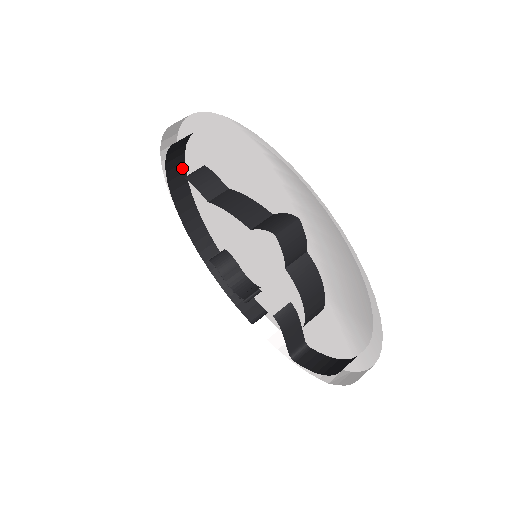
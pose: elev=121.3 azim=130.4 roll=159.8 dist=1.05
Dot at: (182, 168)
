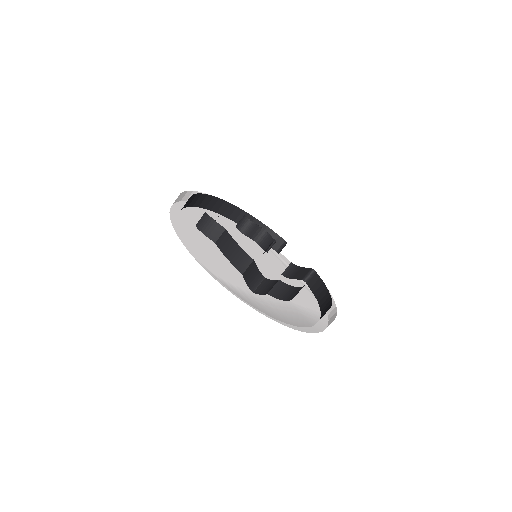
Dot at: (191, 199)
